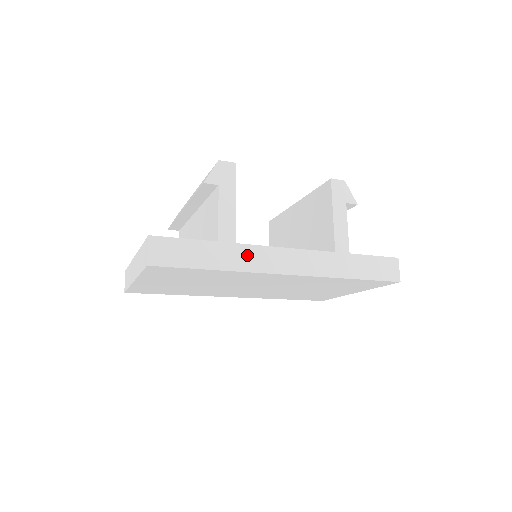
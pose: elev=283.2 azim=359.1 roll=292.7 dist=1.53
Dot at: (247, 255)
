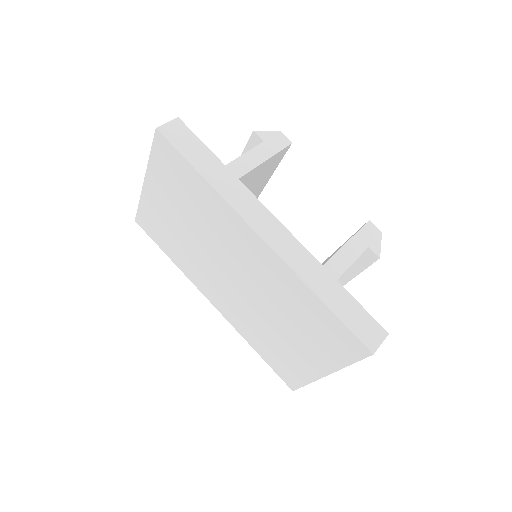
Dot at: (239, 193)
